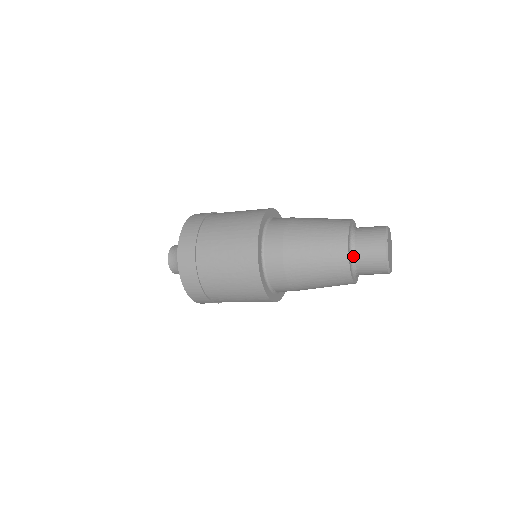
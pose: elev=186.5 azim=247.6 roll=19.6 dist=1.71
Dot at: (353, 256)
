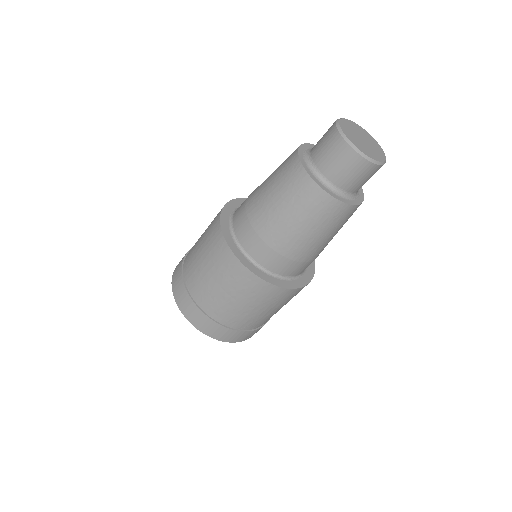
Dot at: (323, 178)
